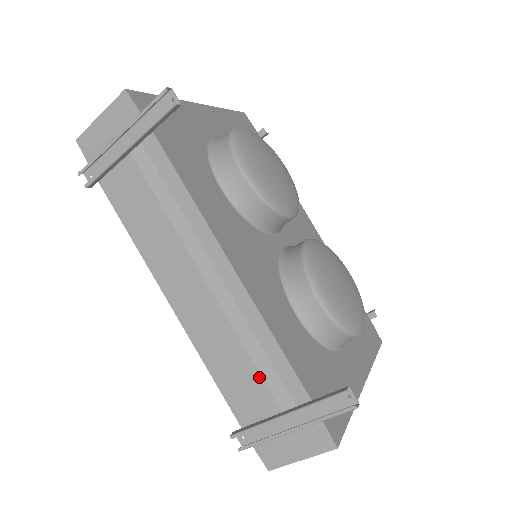
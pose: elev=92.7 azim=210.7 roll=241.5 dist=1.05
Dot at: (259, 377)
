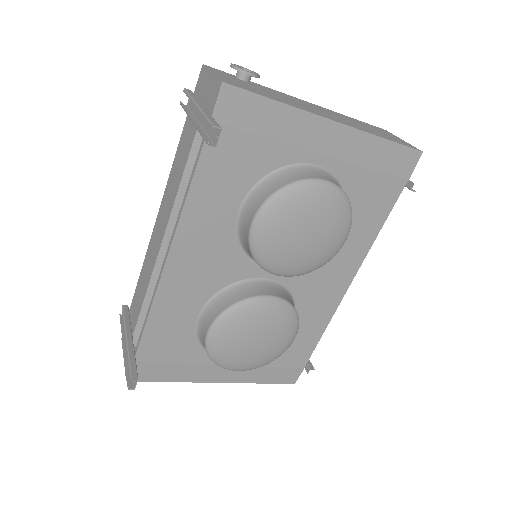
Dot at: (140, 311)
